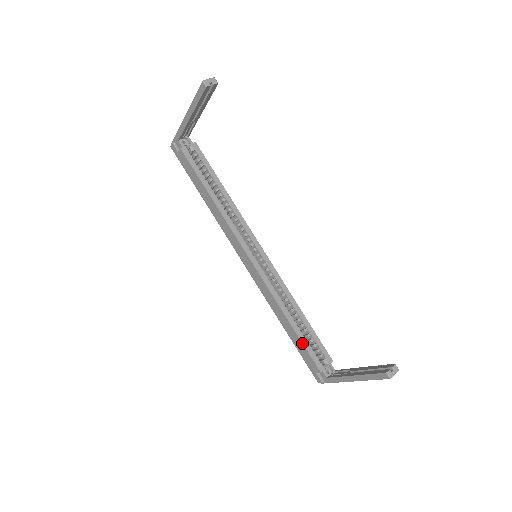
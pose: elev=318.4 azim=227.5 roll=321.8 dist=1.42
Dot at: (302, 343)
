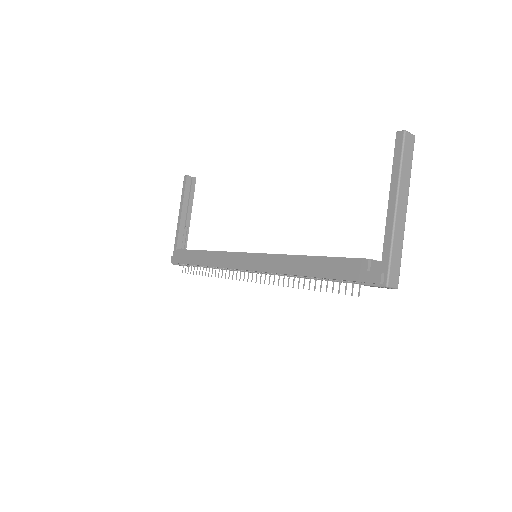
Dot at: (330, 257)
